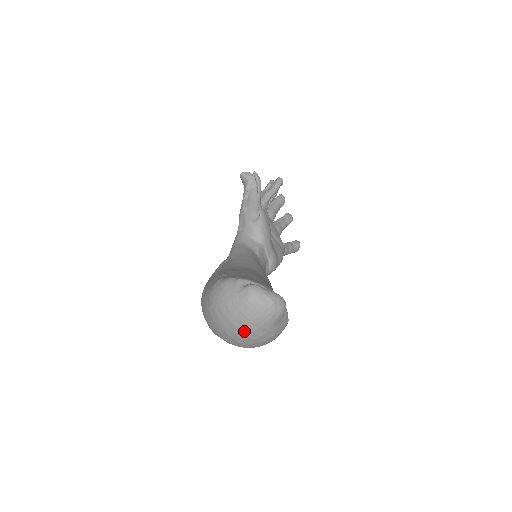
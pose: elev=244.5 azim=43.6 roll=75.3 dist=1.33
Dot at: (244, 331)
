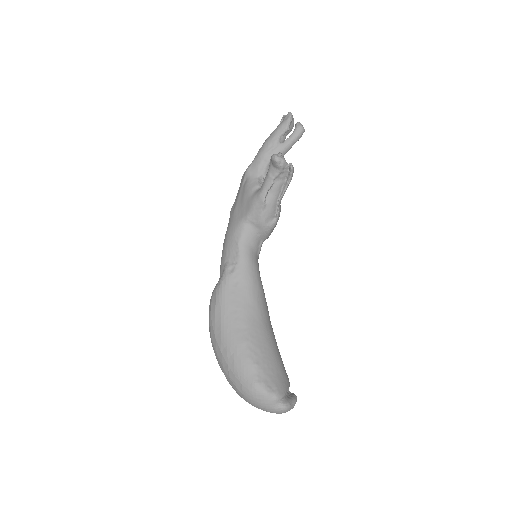
Dot at: occluded
